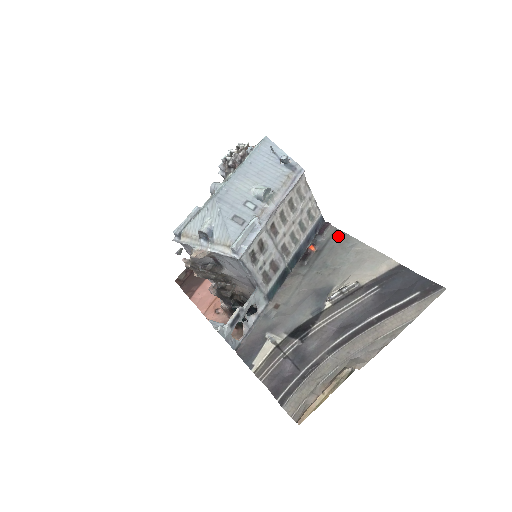
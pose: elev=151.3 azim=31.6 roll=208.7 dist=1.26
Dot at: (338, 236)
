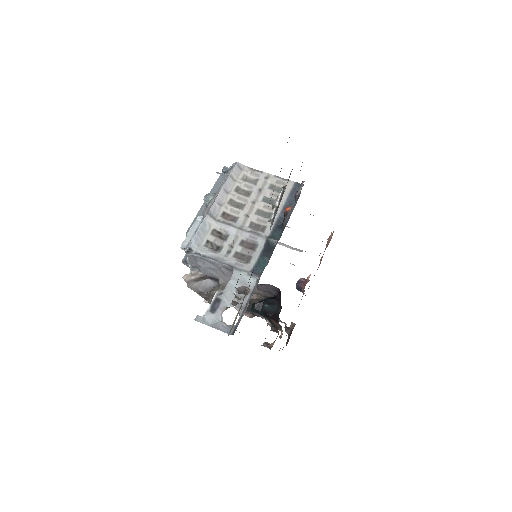
Dot at: occluded
